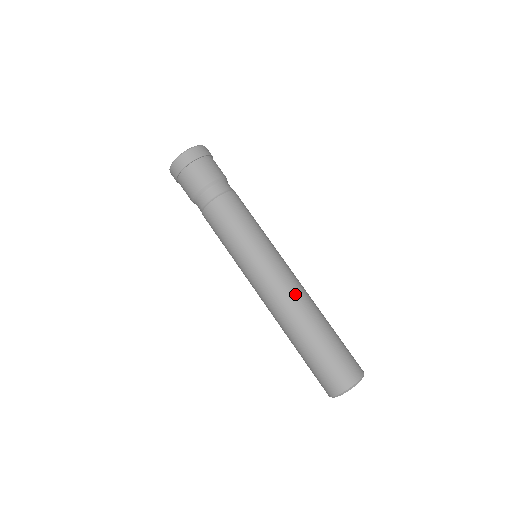
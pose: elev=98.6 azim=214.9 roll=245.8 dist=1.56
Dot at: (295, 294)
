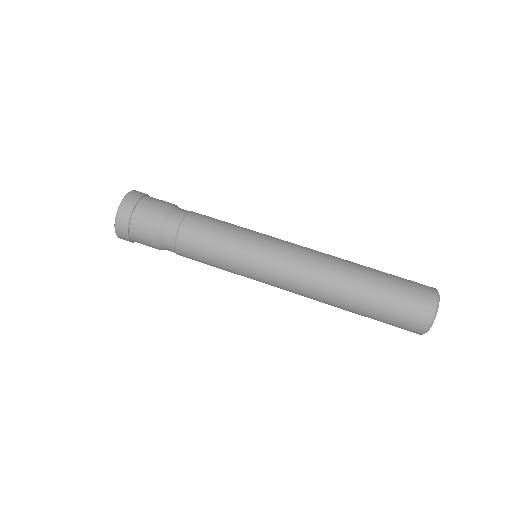
Dot at: (321, 255)
